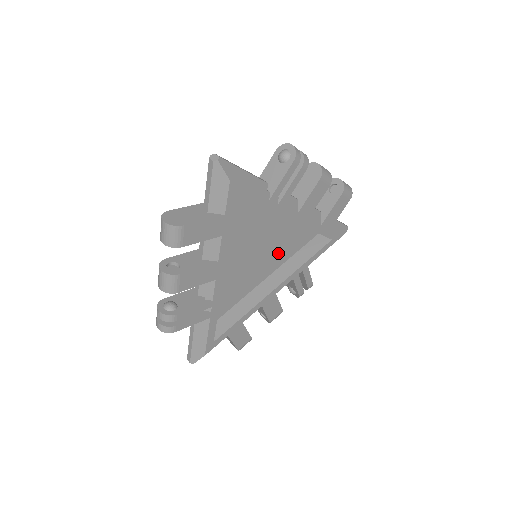
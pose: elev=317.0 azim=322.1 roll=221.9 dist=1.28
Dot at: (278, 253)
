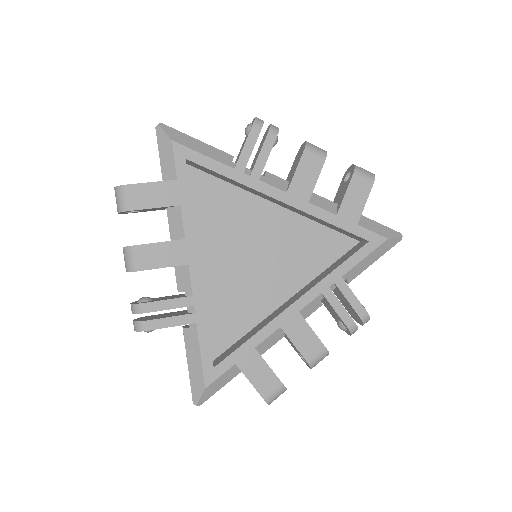
Dot at: (297, 263)
